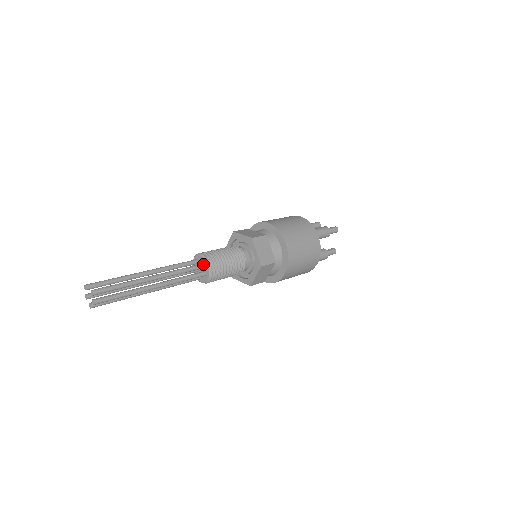
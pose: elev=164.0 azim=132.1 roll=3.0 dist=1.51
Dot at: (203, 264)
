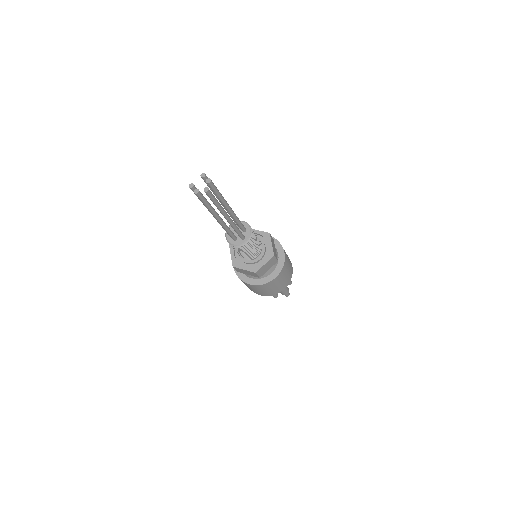
Dot at: occluded
